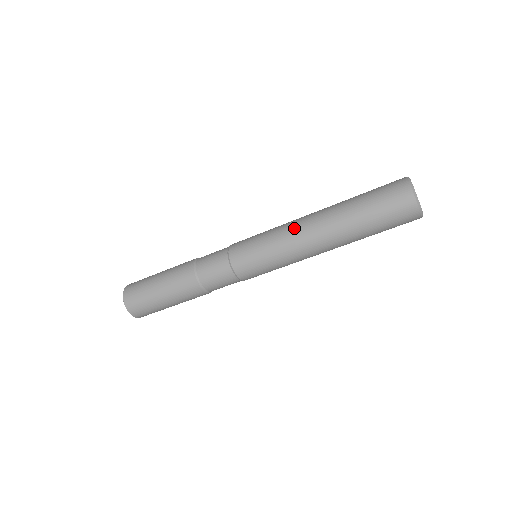
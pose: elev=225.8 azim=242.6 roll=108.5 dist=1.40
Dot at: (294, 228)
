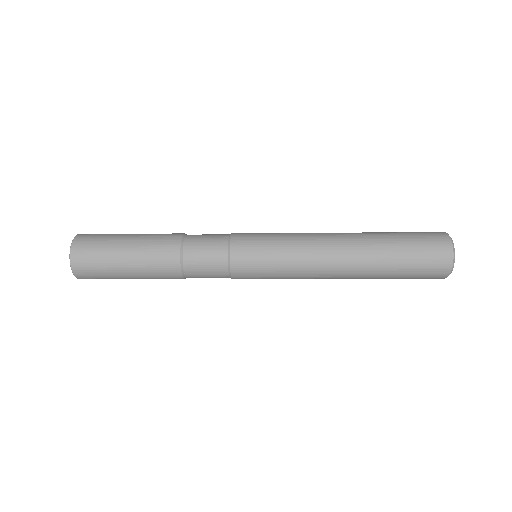
Dot at: (317, 254)
